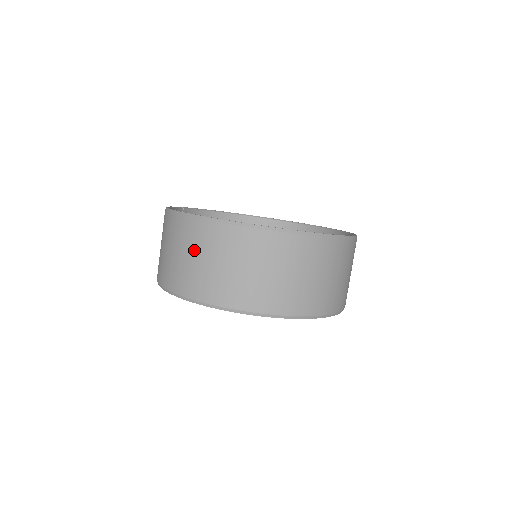
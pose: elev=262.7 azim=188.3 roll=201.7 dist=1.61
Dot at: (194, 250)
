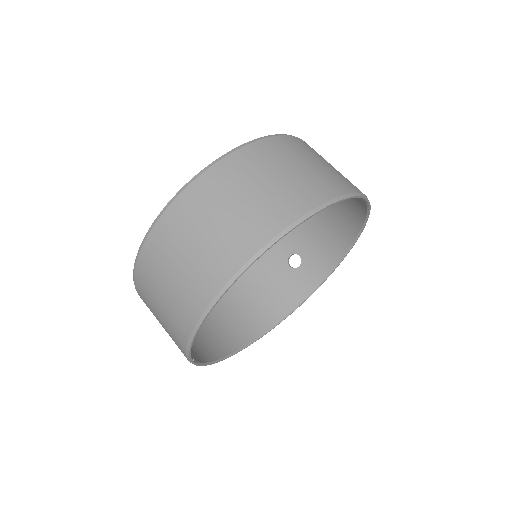
Dot at: (219, 205)
